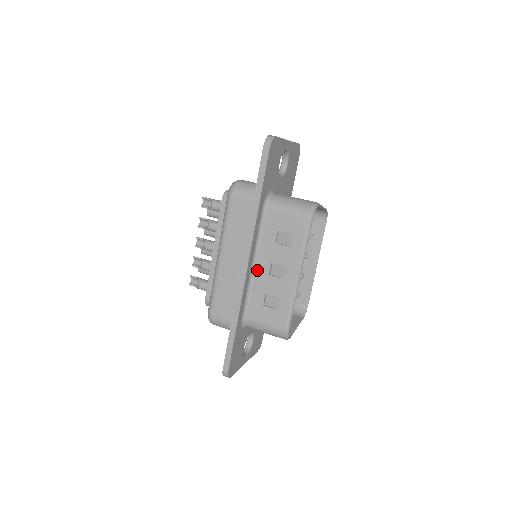
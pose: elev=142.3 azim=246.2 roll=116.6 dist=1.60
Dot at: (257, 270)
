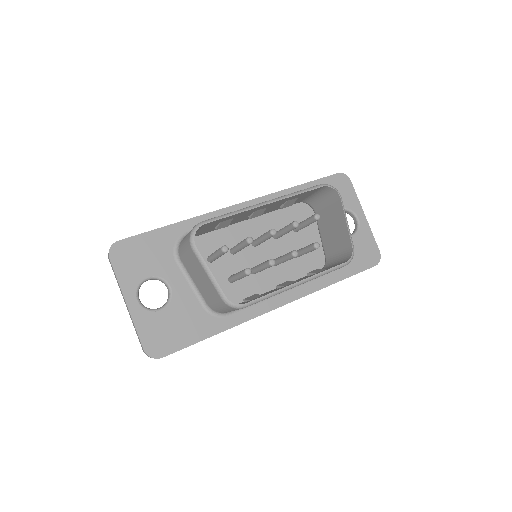
Dot at: occluded
